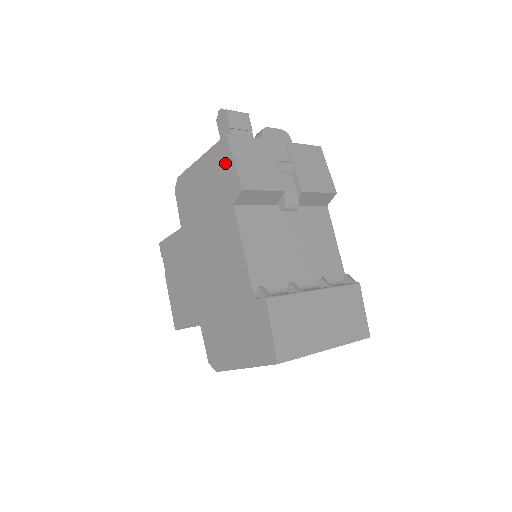
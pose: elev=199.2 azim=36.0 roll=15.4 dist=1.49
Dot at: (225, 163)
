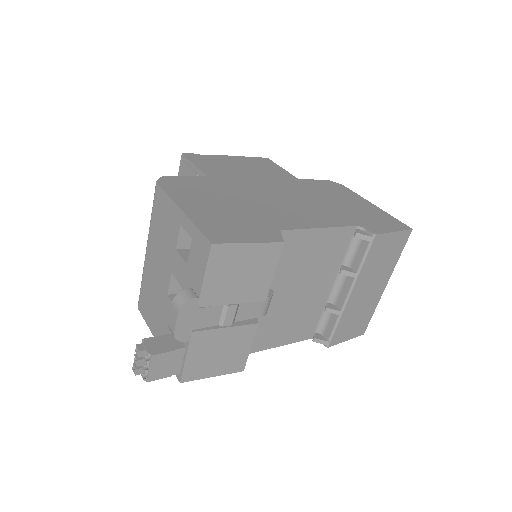
Dot at: occluded
